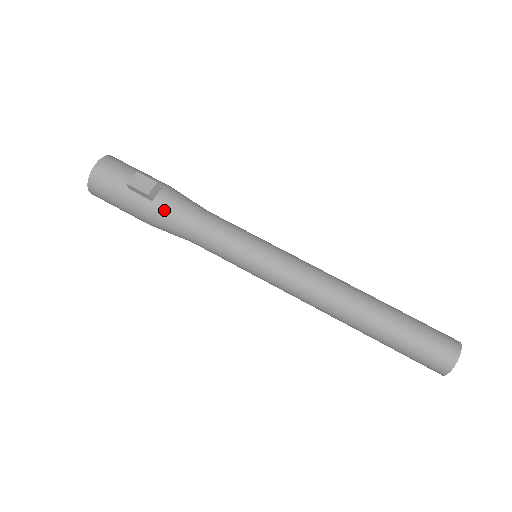
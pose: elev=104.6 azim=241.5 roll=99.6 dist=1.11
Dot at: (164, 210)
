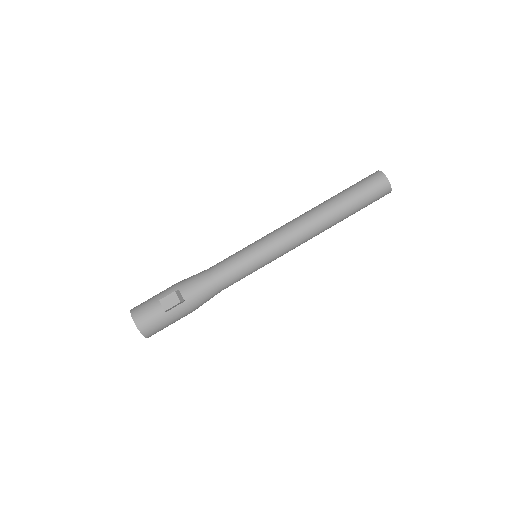
Dot at: (195, 297)
